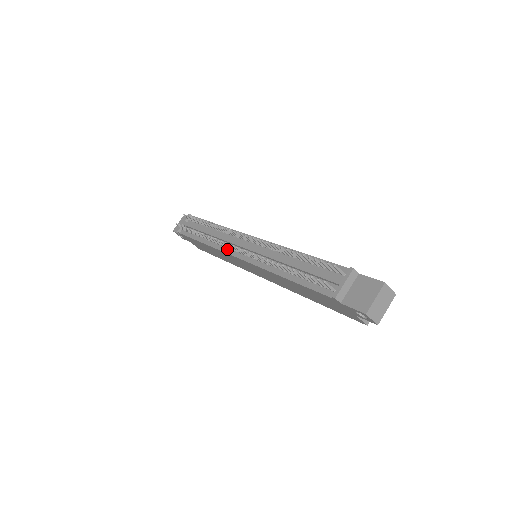
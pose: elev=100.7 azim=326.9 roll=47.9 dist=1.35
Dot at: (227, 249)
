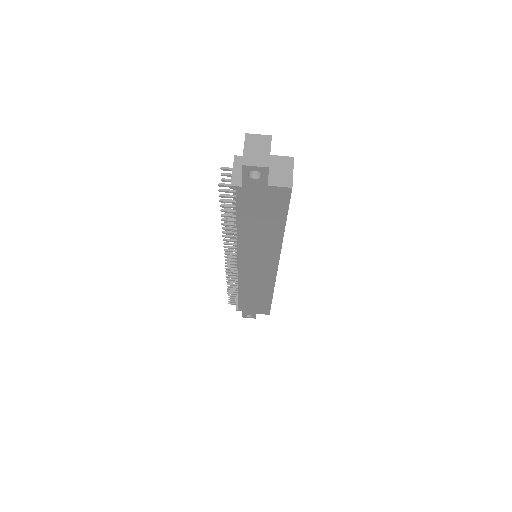
Dot at: occluded
